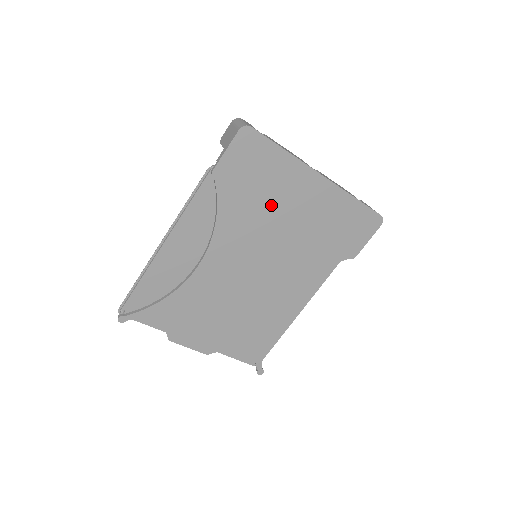
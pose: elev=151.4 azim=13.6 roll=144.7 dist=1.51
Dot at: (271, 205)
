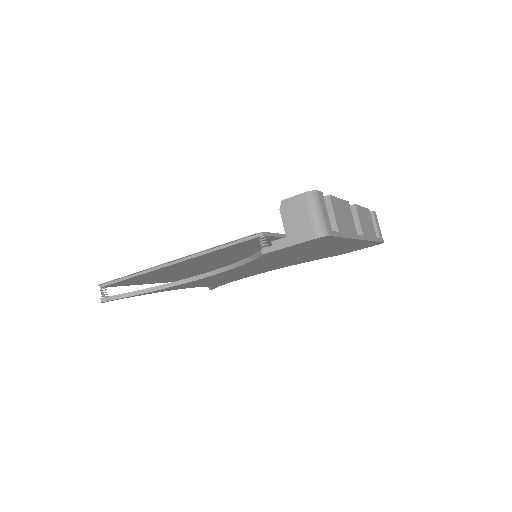
Dot at: (300, 254)
